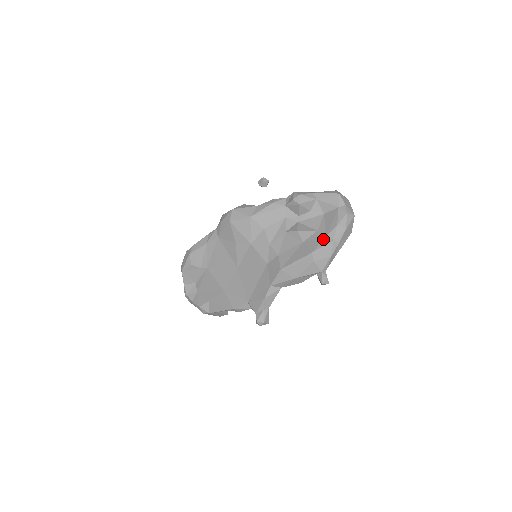
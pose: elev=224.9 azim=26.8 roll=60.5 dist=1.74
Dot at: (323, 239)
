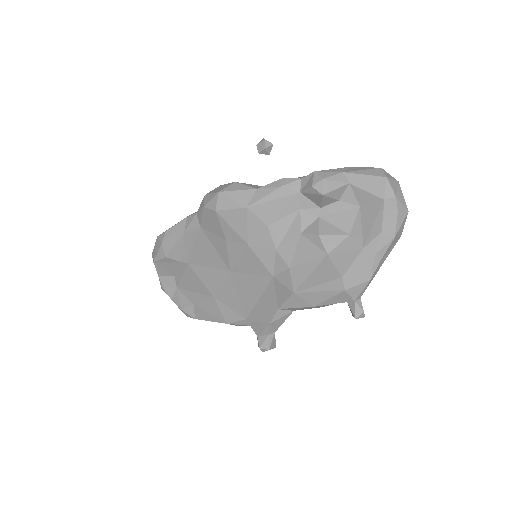
Dot at: (359, 252)
